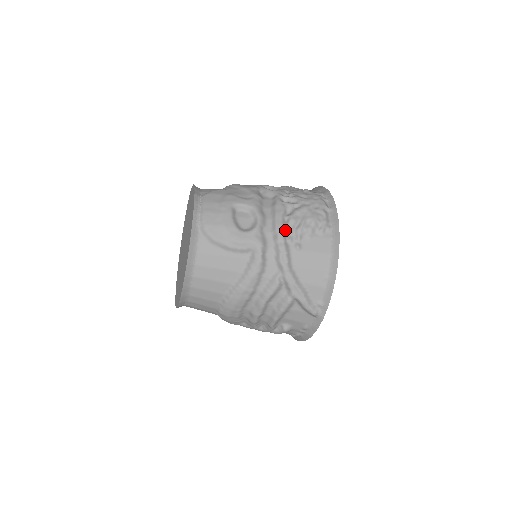
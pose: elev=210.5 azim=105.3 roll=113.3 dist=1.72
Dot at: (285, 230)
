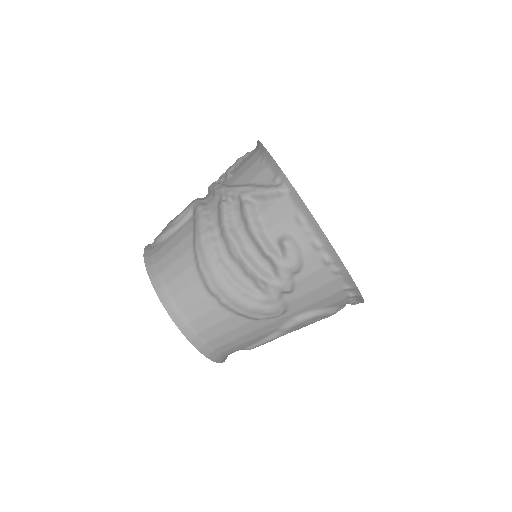
Dot at: occluded
